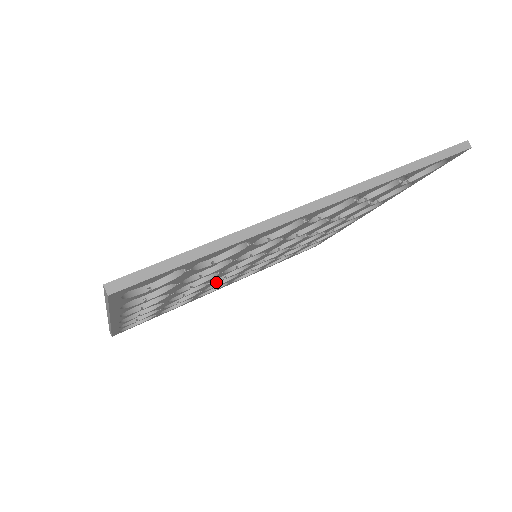
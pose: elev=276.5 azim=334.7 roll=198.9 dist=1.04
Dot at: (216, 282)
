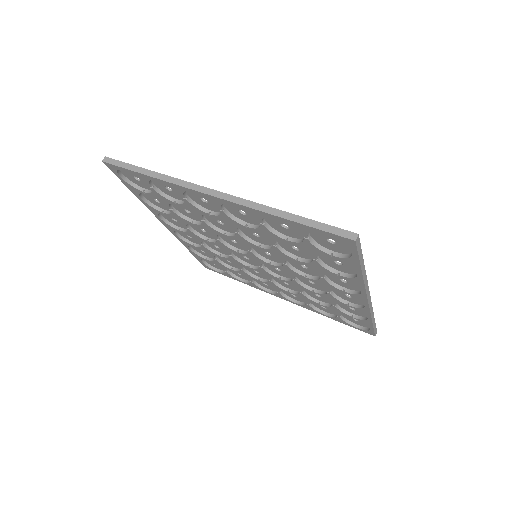
Dot at: (242, 264)
